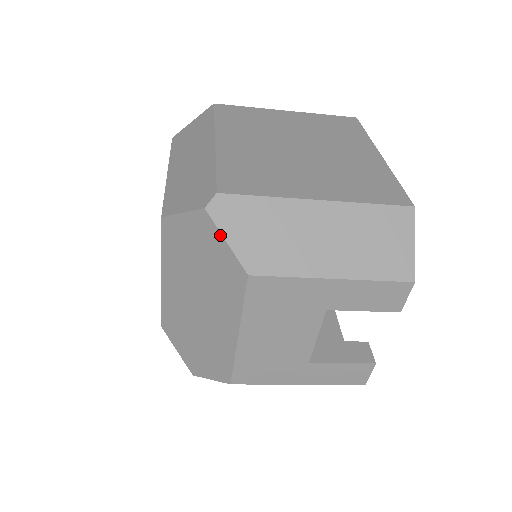
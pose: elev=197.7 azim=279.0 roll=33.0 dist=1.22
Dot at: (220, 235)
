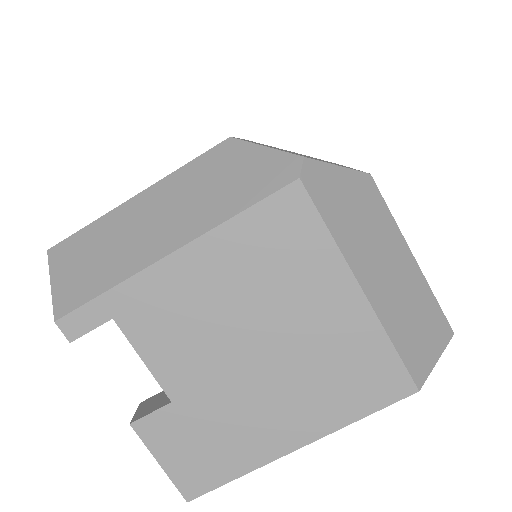
Dot at: occluded
